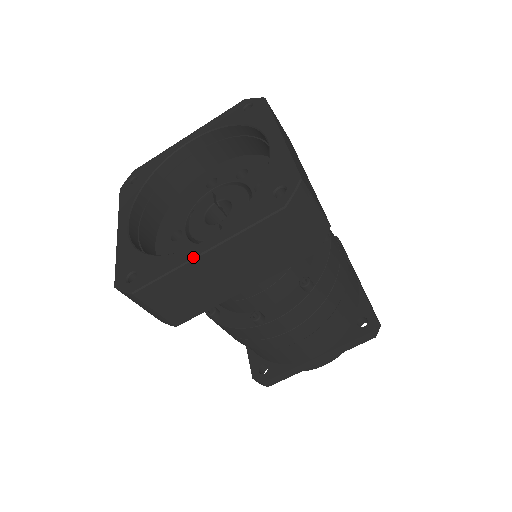
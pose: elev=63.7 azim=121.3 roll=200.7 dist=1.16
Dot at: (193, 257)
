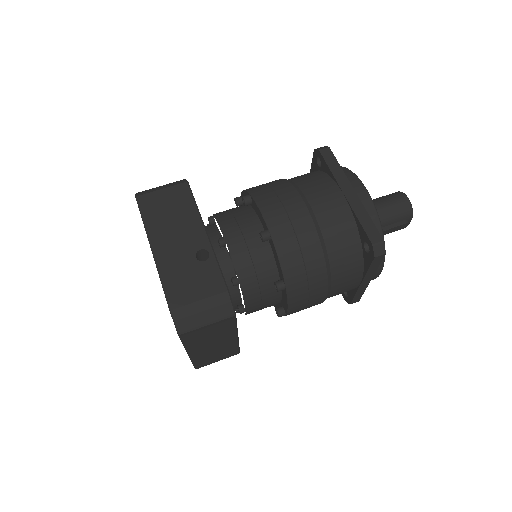
Dot at: occluded
